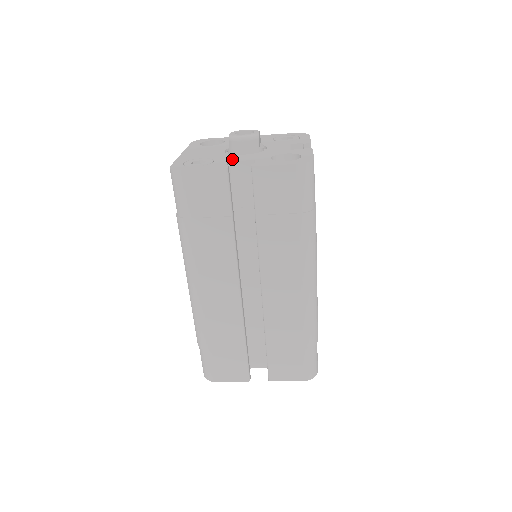
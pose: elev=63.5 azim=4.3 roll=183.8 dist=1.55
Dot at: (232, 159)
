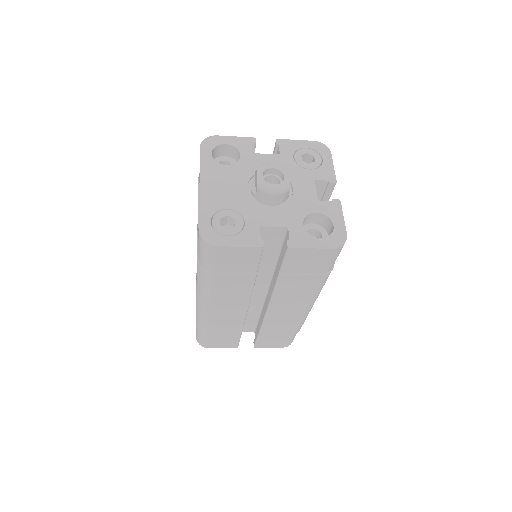
Dot at: (263, 220)
